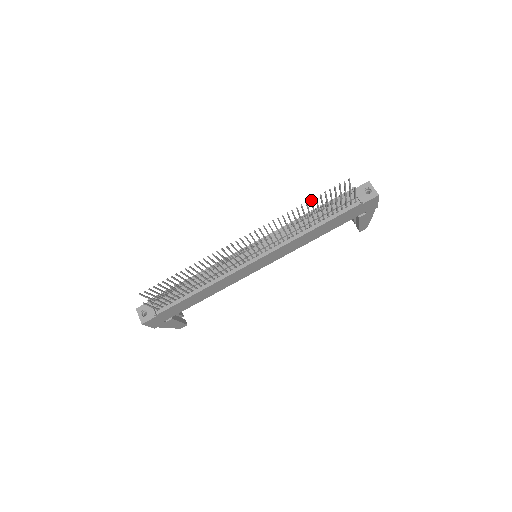
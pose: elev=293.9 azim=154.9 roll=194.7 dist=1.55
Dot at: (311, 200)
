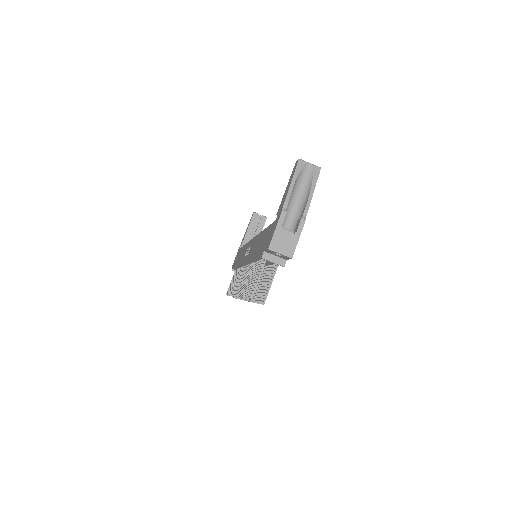
Dot at: occluded
